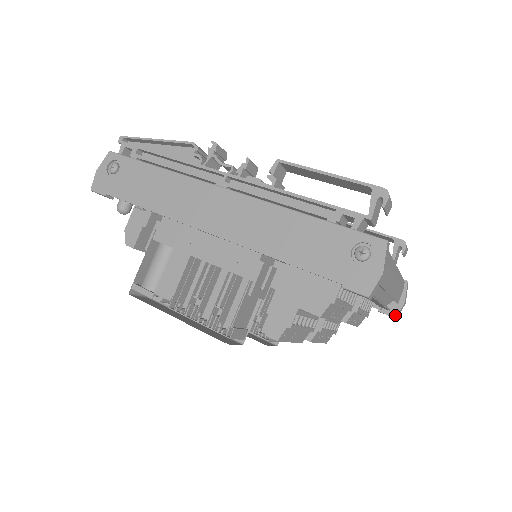
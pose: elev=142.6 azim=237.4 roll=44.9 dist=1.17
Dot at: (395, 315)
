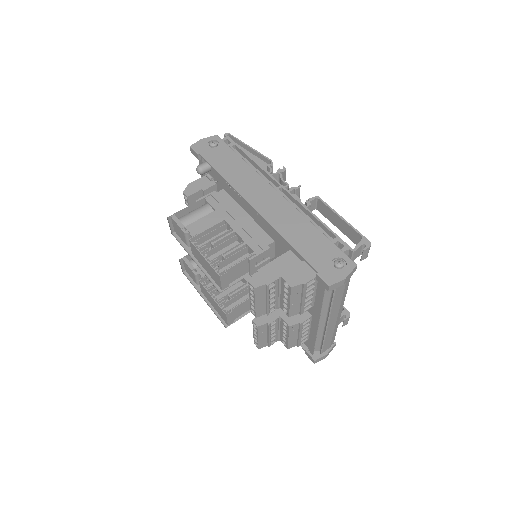
Dot at: (315, 359)
